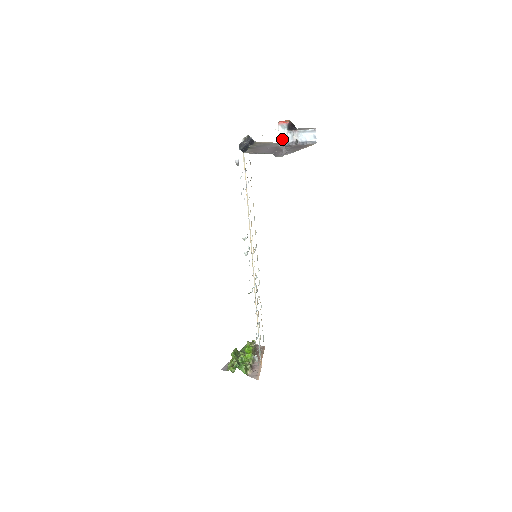
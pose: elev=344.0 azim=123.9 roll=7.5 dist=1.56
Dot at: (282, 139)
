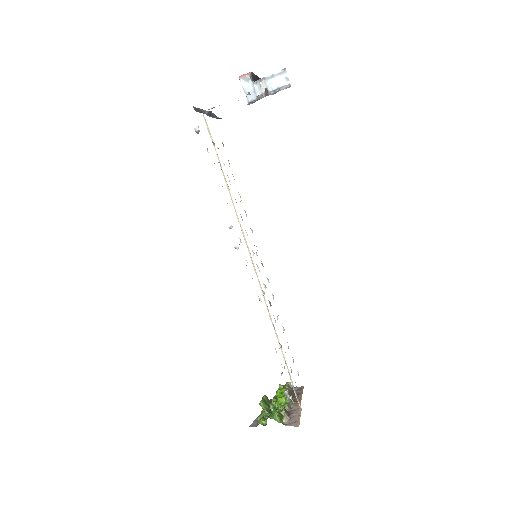
Dot at: (249, 95)
